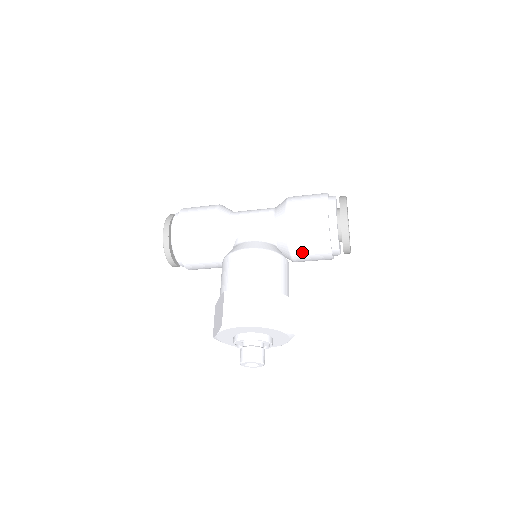
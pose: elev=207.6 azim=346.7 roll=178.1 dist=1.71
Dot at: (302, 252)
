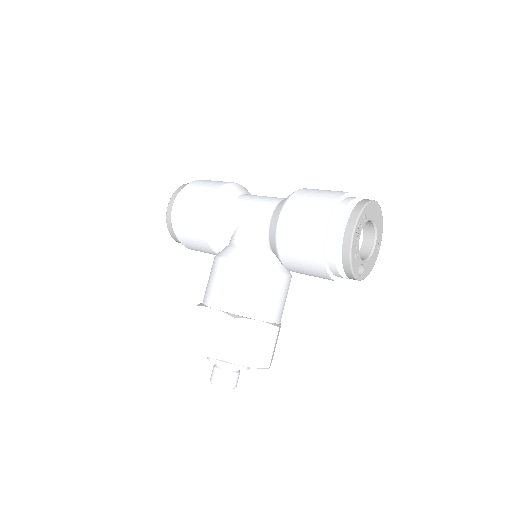
Dot at: (297, 270)
